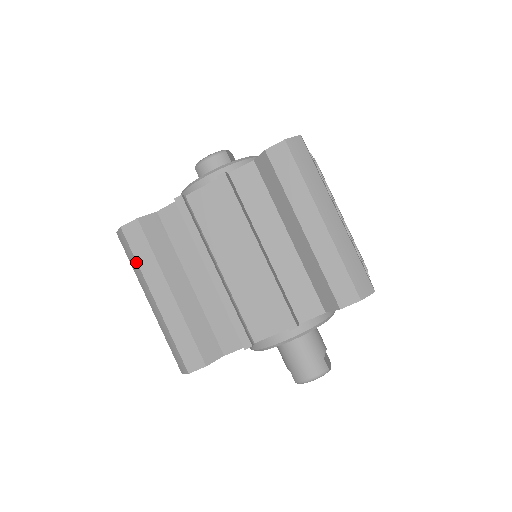
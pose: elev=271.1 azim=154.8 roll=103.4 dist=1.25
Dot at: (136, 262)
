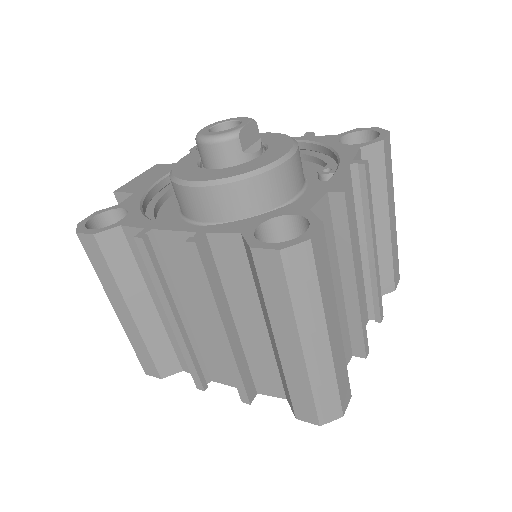
Dot at: (95, 271)
